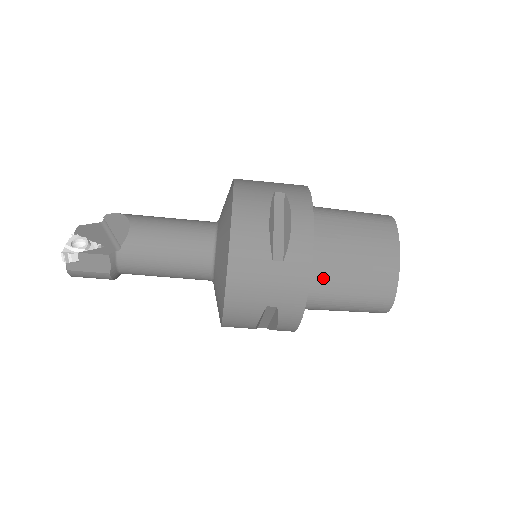
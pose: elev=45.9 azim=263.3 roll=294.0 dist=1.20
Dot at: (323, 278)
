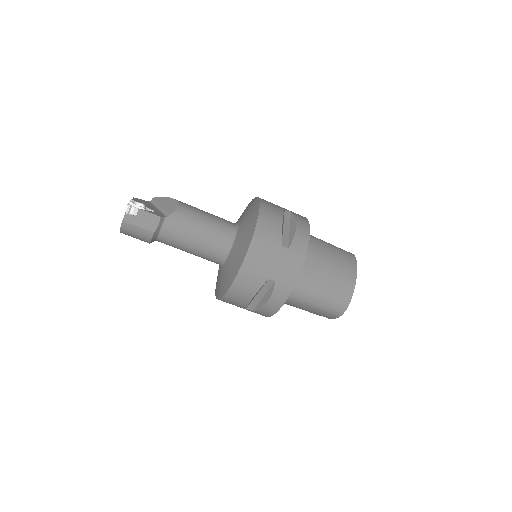
Dot at: (307, 274)
